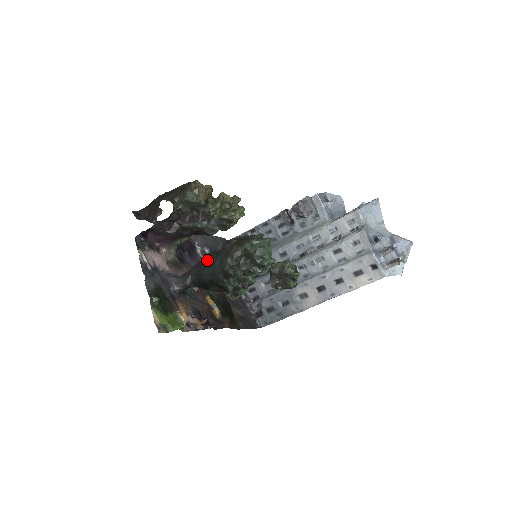
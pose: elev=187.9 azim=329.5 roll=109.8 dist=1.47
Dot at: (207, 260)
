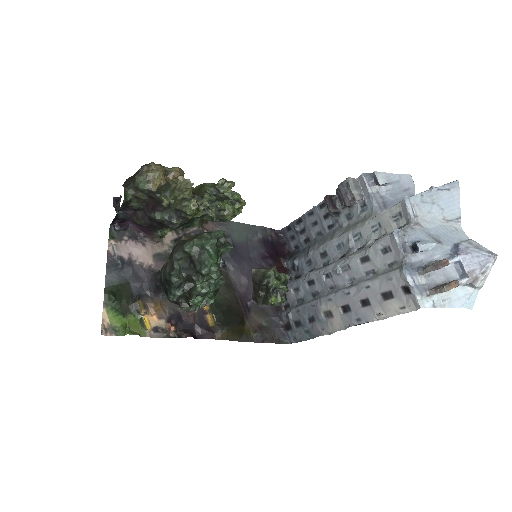
Dot at: occluded
